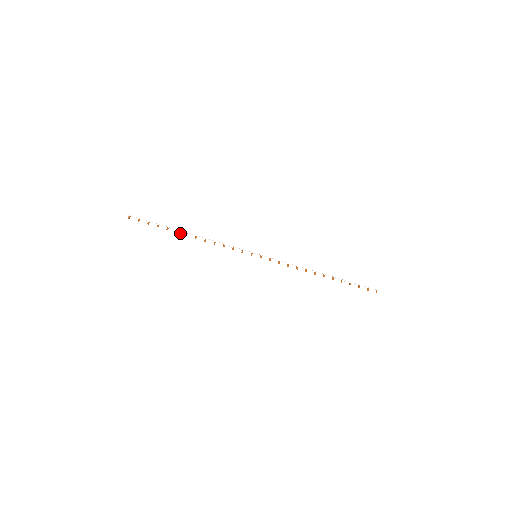
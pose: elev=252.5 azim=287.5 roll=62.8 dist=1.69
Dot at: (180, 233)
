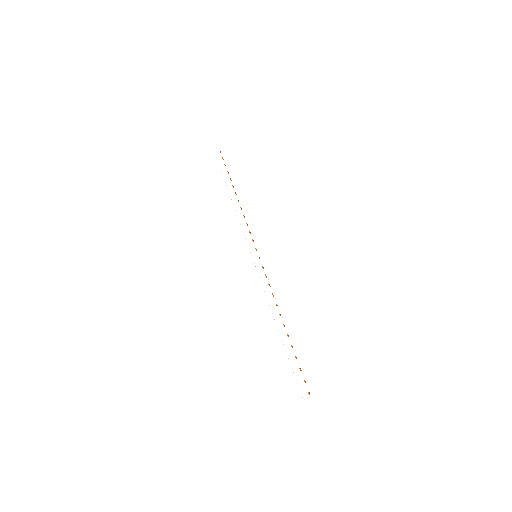
Dot at: (232, 190)
